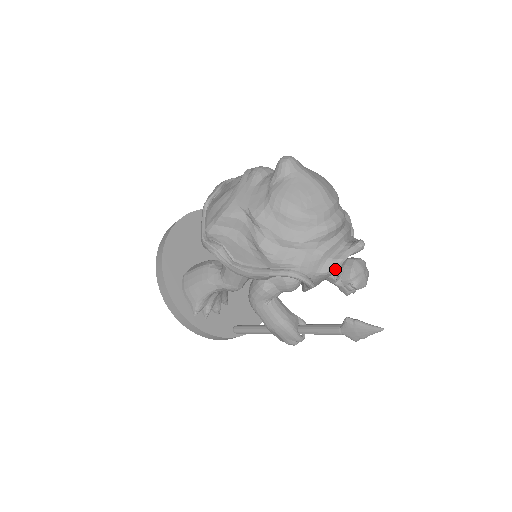
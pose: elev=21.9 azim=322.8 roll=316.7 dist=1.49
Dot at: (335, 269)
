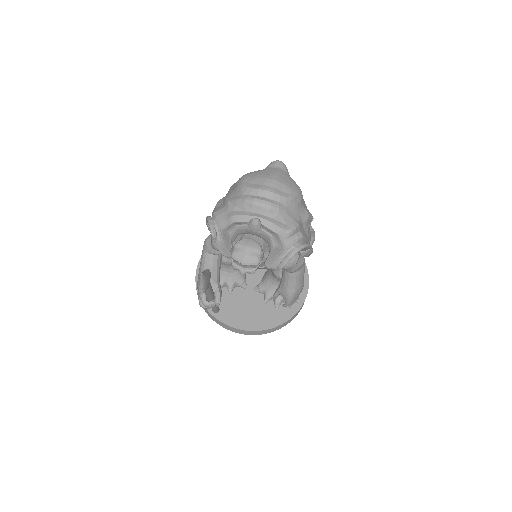
Dot at: (231, 231)
